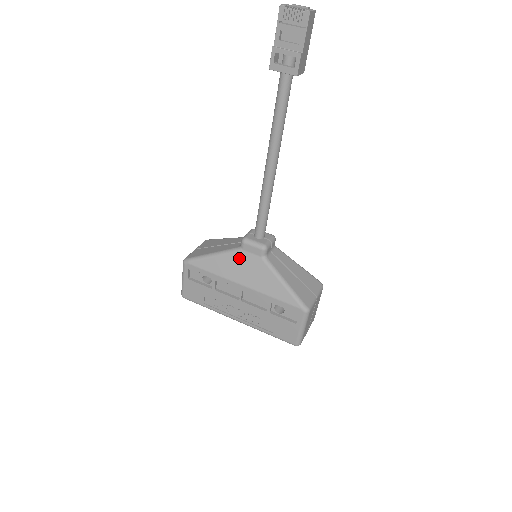
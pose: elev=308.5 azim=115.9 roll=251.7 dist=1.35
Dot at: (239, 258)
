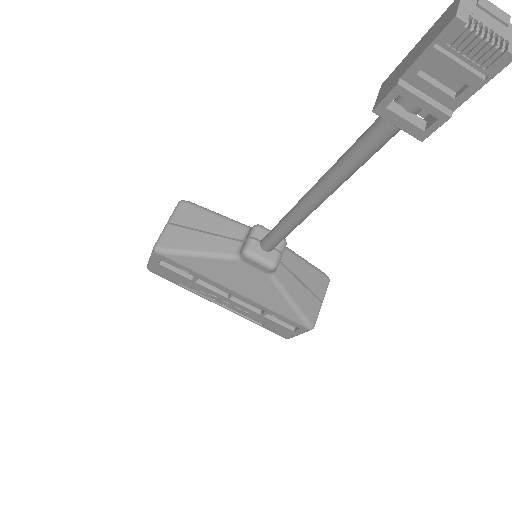
Dot at: (236, 267)
